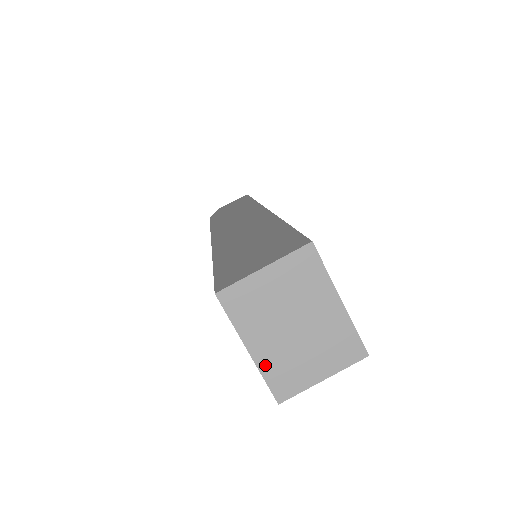
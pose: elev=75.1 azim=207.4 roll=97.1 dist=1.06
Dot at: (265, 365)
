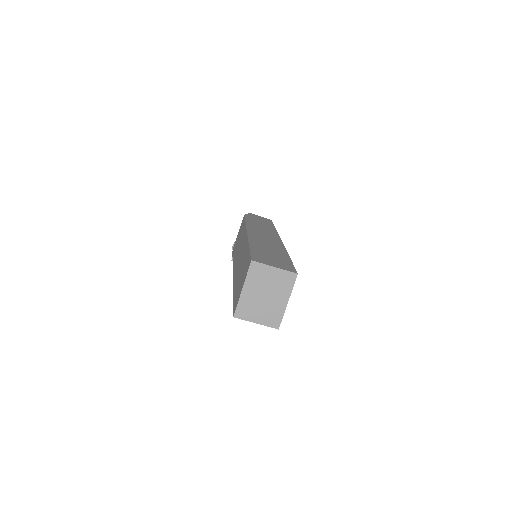
Dot at: (243, 299)
